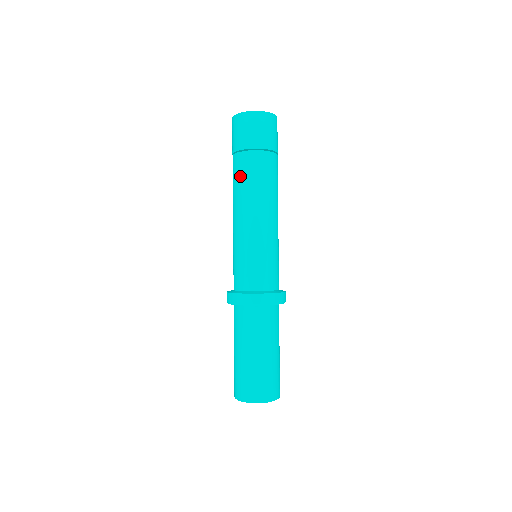
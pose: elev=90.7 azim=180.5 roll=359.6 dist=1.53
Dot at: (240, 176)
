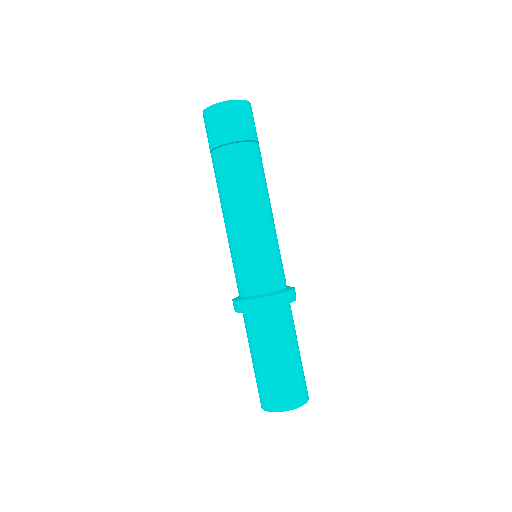
Dot at: (219, 176)
